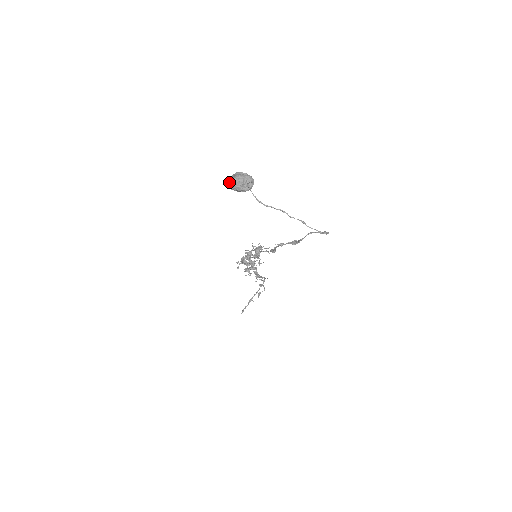
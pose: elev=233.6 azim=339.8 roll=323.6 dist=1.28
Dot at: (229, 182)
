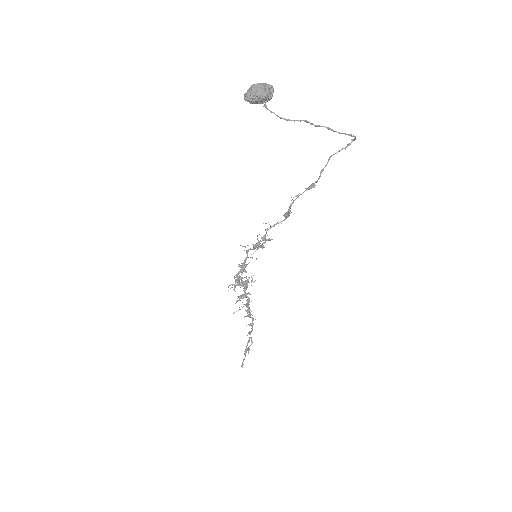
Dot at: (248, 93)
